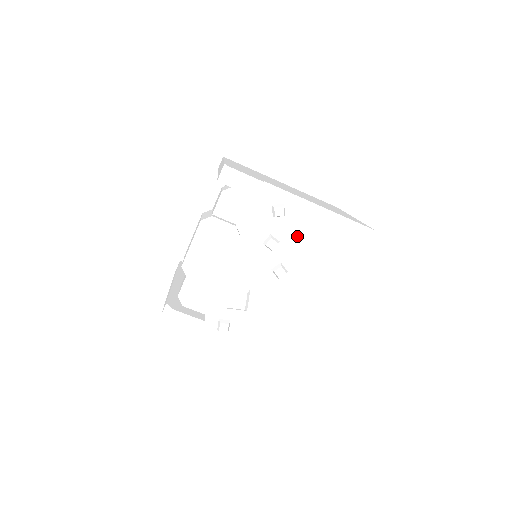
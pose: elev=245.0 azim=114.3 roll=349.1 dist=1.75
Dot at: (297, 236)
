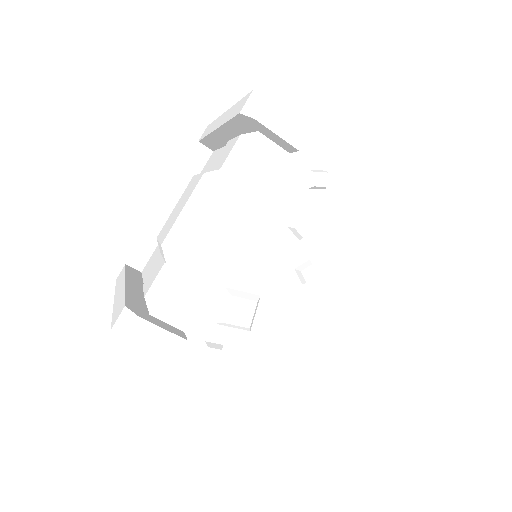
Dot at: (337, 222)
